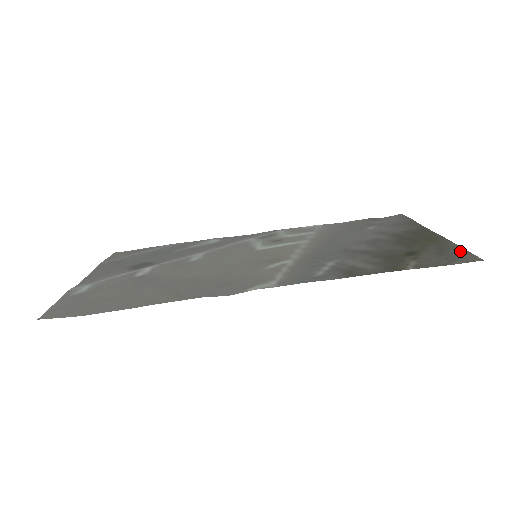
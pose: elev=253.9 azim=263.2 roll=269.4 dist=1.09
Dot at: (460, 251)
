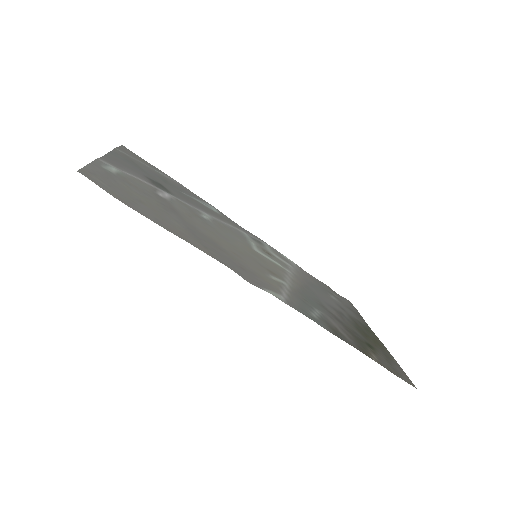
Dot at: (400, 369)
